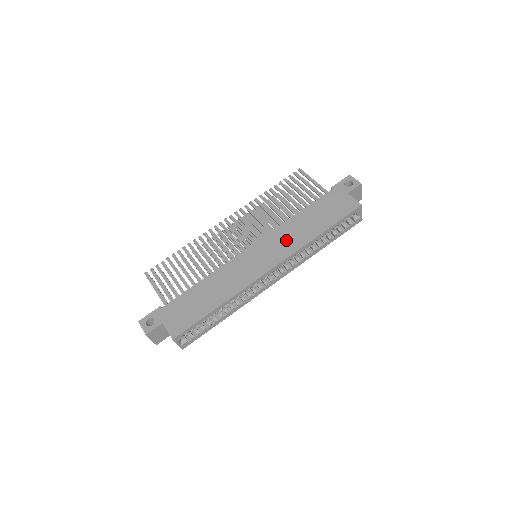
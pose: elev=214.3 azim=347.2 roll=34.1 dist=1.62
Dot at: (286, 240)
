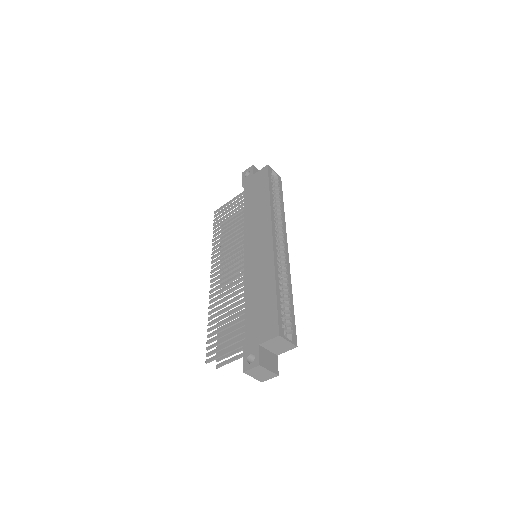
Dot at: (258, 222)
